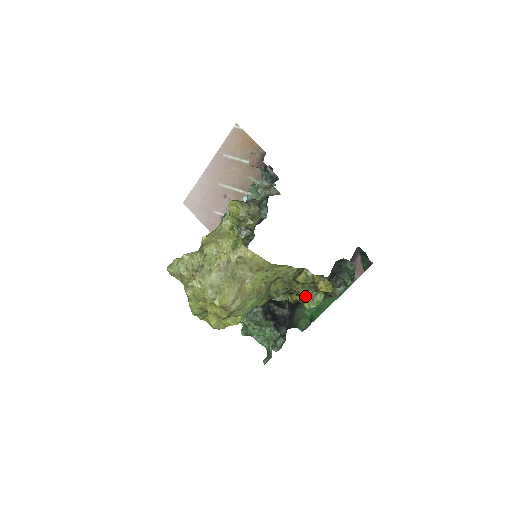
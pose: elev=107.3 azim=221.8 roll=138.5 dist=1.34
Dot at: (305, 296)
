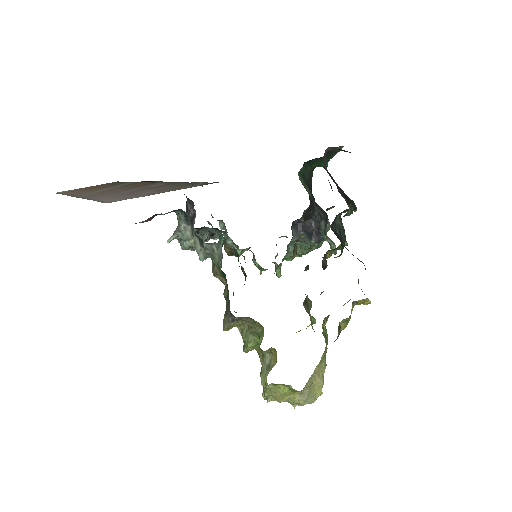
Dot at: occluded
